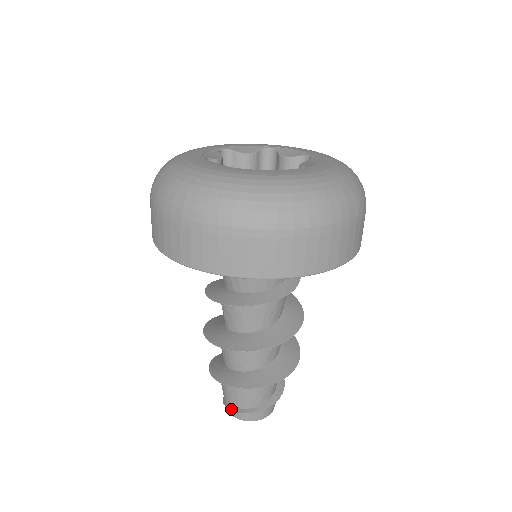
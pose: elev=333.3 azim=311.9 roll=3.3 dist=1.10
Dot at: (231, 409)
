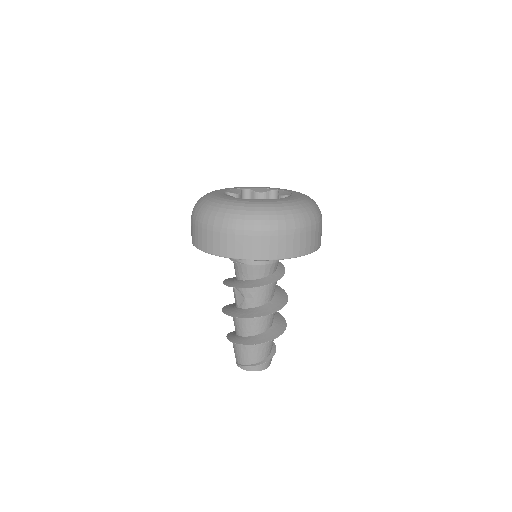
Dot at: (252, 365)
